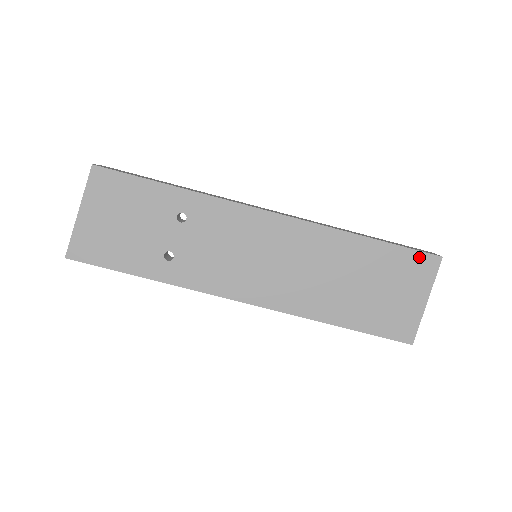
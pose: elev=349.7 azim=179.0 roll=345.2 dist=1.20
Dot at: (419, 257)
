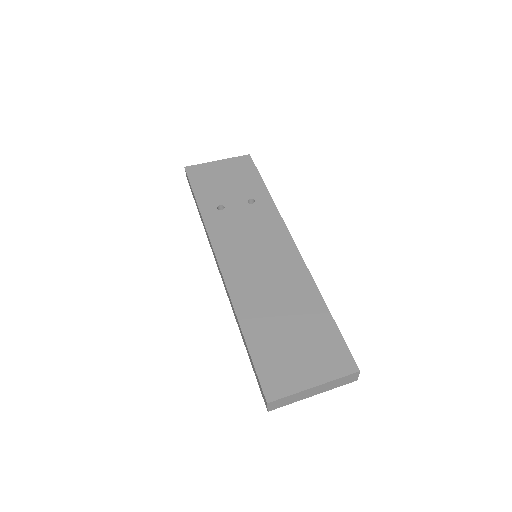
Dot at: (344, 352)
